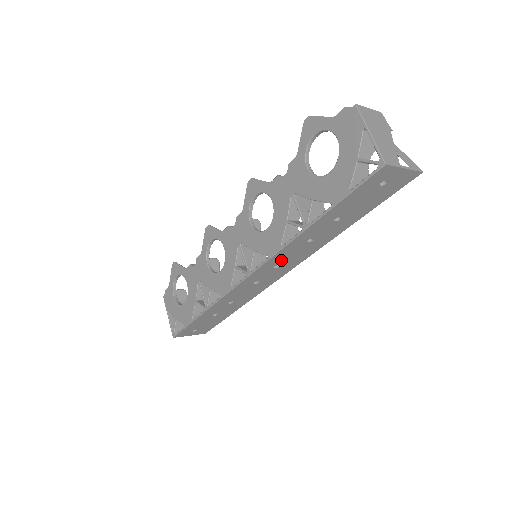
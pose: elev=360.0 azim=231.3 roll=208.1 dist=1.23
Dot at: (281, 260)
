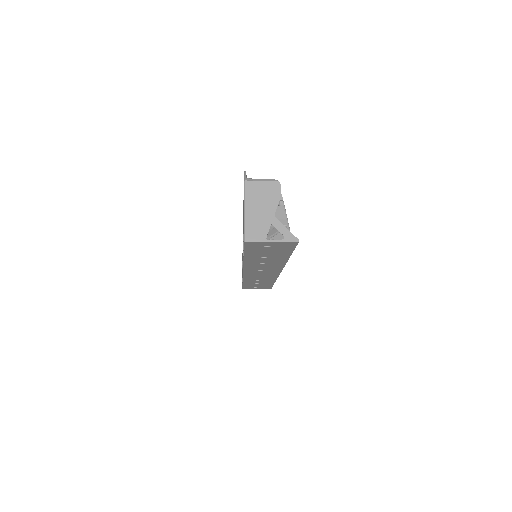
Dot at: (257, 268)
